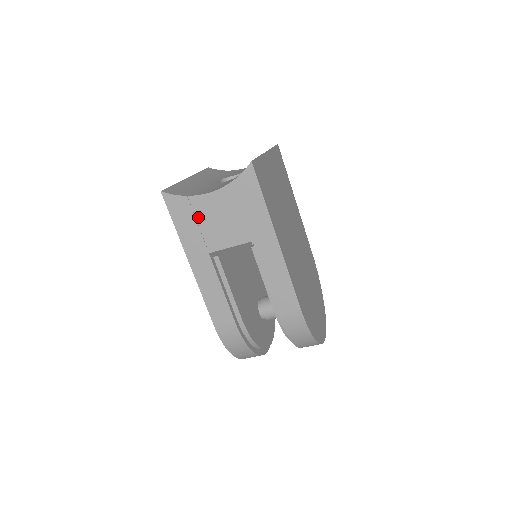
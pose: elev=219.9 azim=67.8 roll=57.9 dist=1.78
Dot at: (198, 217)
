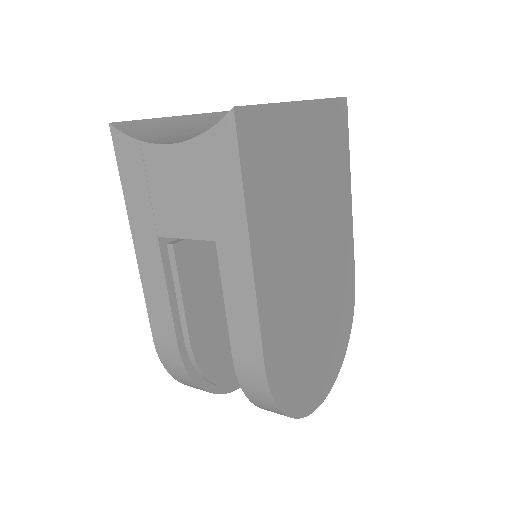
Dot at: (150, 178)
